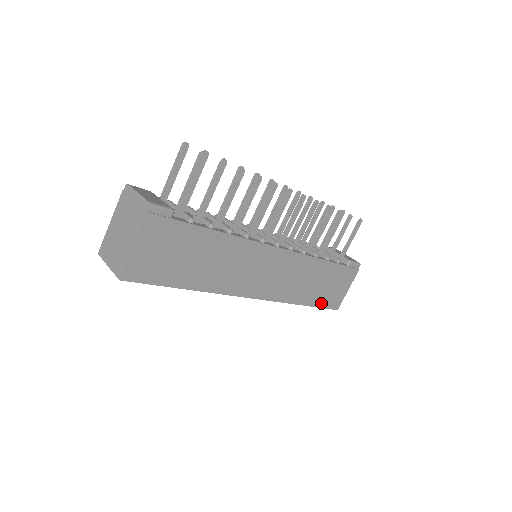
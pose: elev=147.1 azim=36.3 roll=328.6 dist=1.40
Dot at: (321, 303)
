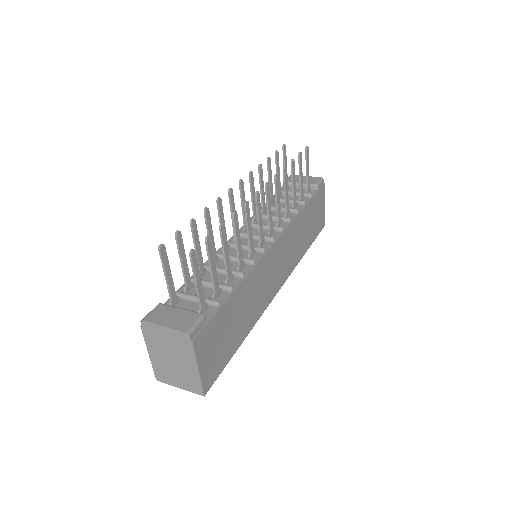
Dot at: (315, 235)
